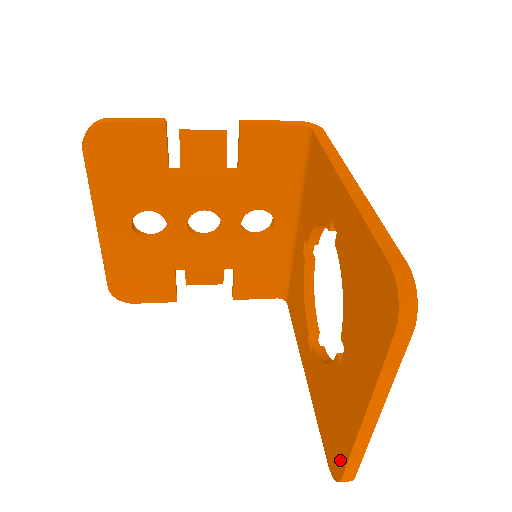
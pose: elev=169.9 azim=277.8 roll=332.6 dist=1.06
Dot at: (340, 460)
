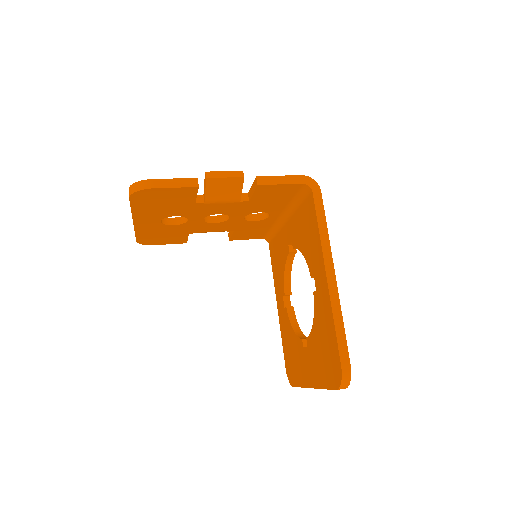
Dot at: (294, 380)
